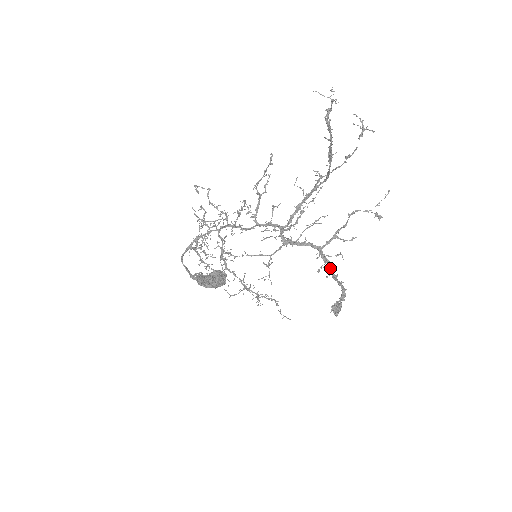
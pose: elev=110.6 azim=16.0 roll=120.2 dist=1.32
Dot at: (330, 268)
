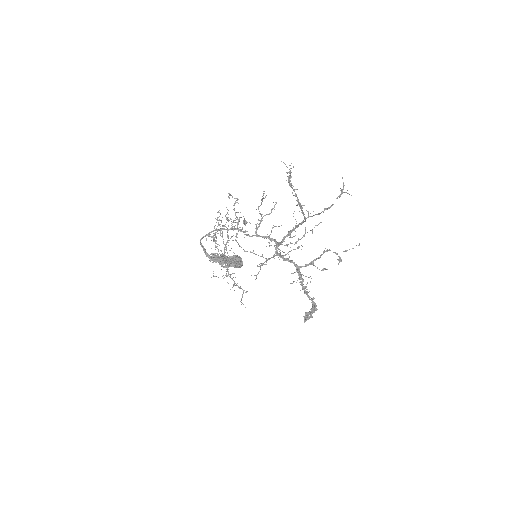
Dot at: (302, 284)
